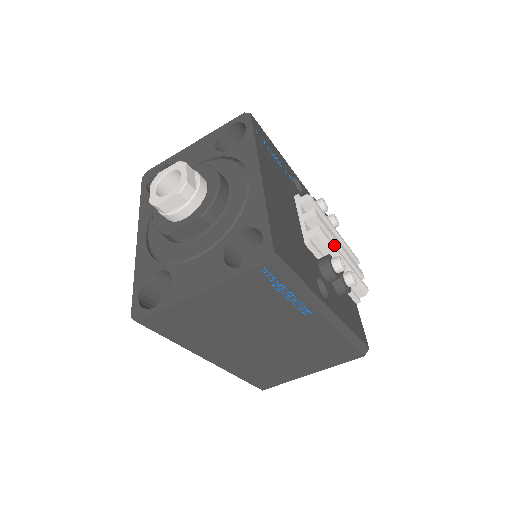
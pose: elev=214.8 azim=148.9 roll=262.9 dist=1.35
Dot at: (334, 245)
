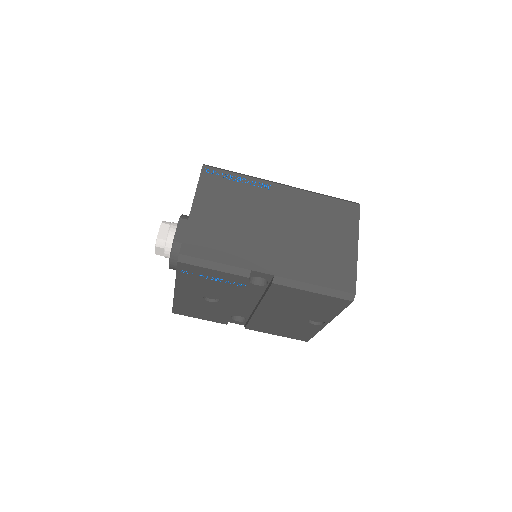
Dot at: occluded
